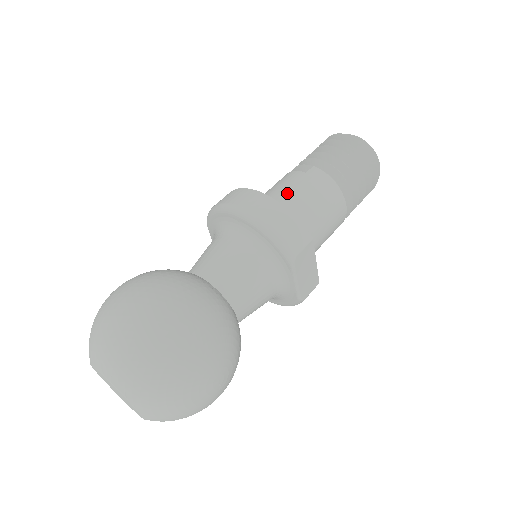
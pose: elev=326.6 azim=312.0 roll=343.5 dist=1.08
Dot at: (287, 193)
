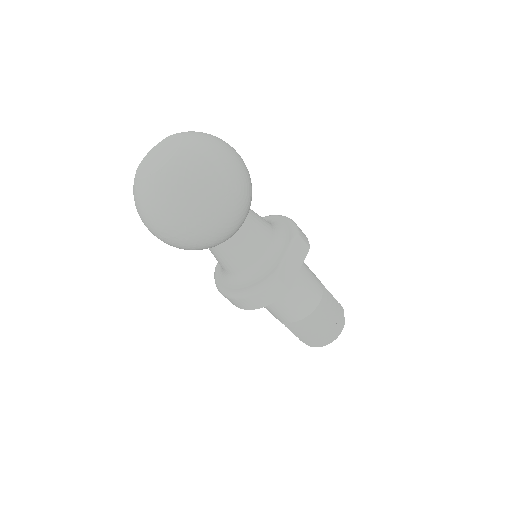
Dot at: occluded
